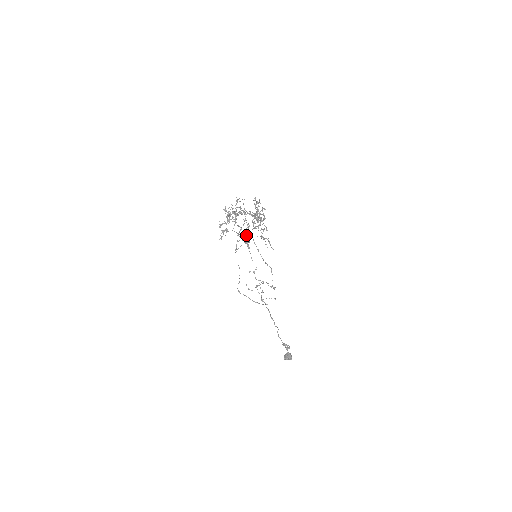
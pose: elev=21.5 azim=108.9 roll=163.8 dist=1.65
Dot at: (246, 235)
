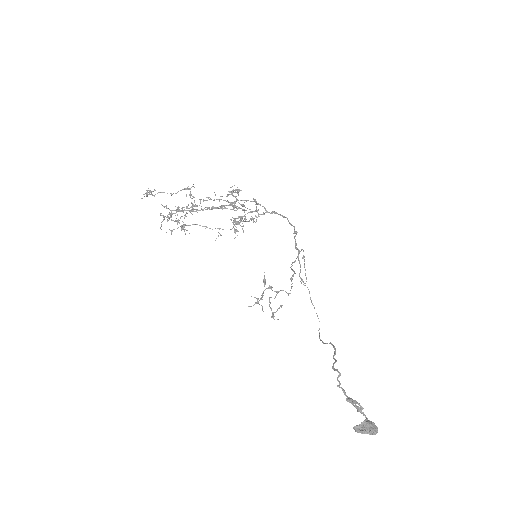
Dot at: occluded
